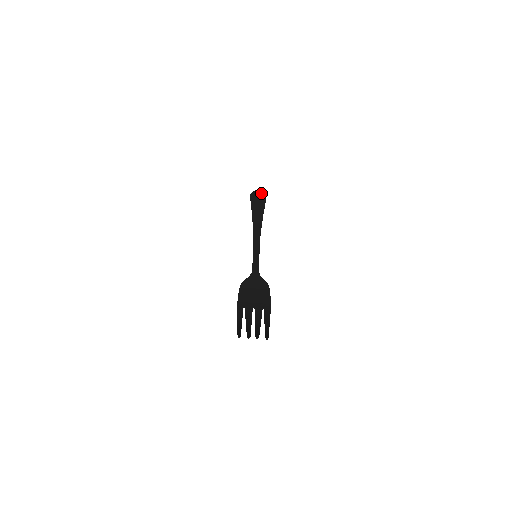
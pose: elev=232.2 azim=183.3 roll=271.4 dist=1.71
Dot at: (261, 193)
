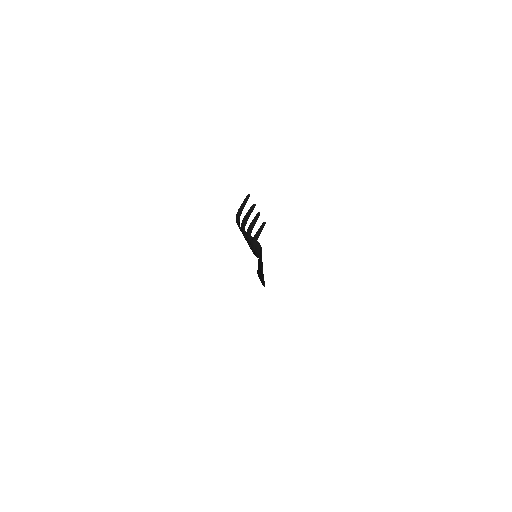
Dot at: occluded
